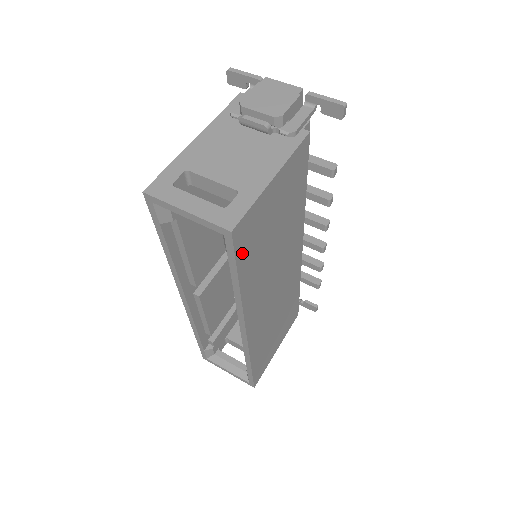
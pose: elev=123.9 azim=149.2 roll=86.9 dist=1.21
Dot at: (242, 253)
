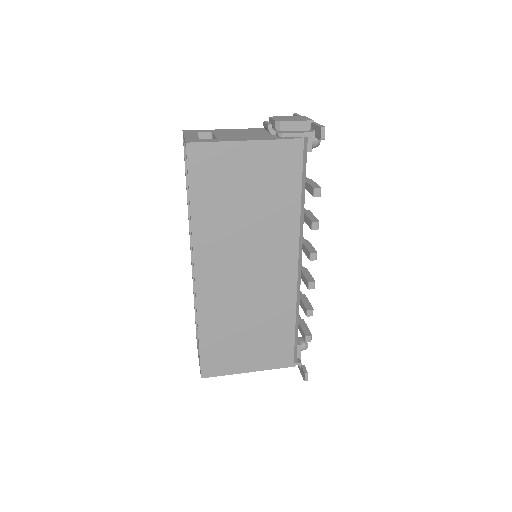
Dot at: (197, 176)
